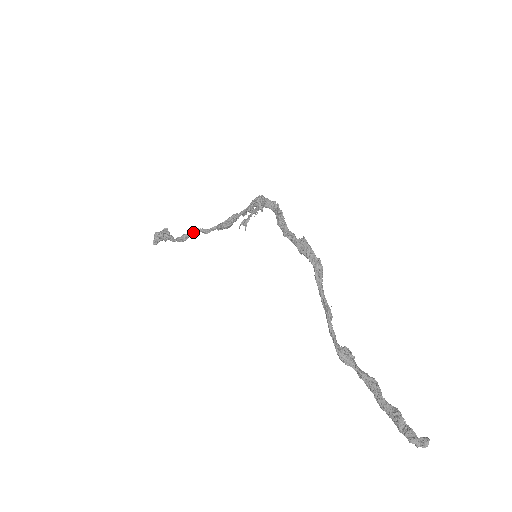
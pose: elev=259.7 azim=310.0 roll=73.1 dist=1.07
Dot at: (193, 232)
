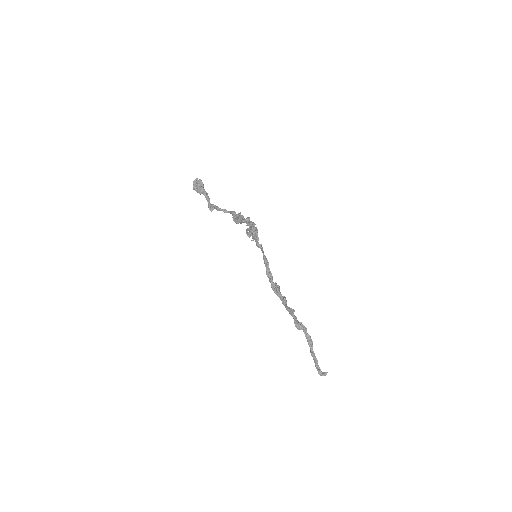
Dot at: (218, 210)
